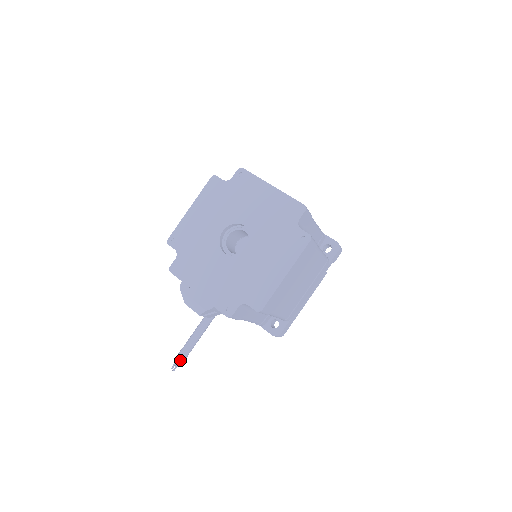
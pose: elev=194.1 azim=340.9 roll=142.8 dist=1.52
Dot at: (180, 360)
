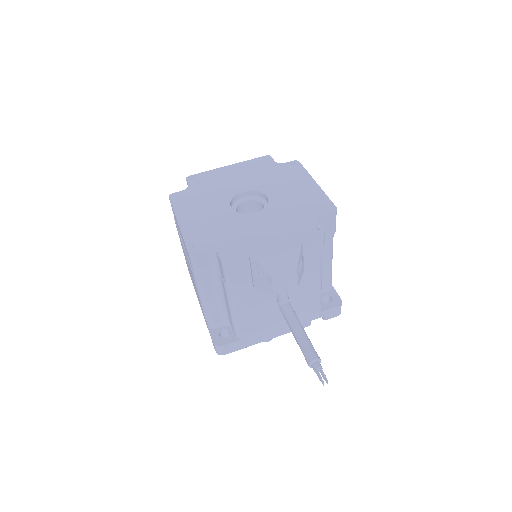
Dot at: (319, 365)
